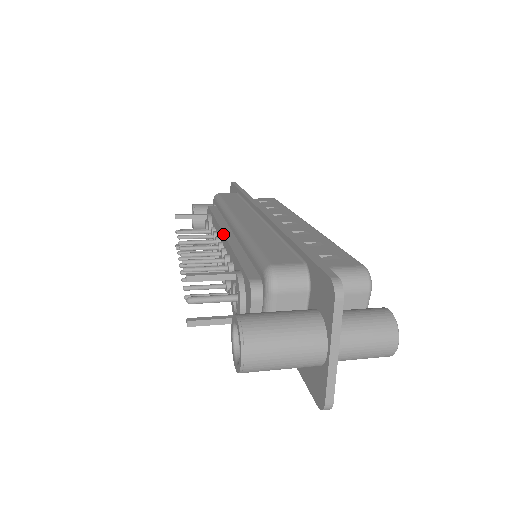
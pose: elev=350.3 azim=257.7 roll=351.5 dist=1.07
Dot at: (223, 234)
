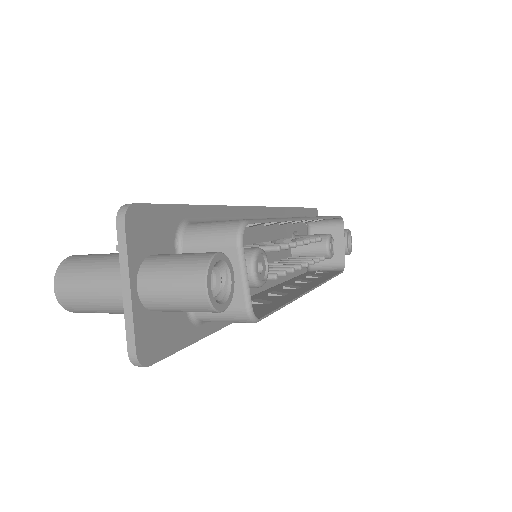
Dot at: occluded
